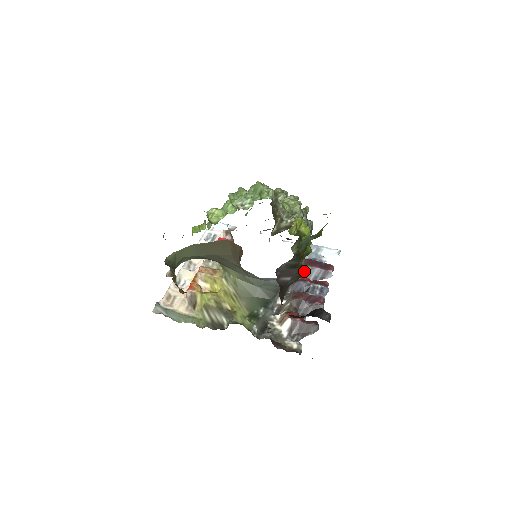
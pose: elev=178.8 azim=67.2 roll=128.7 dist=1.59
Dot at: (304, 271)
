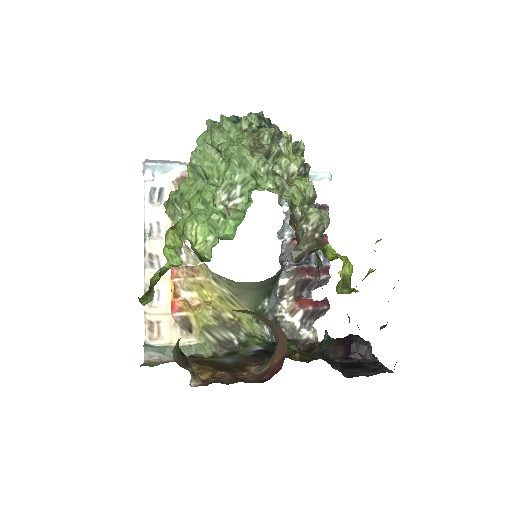
Dot at: occluded
